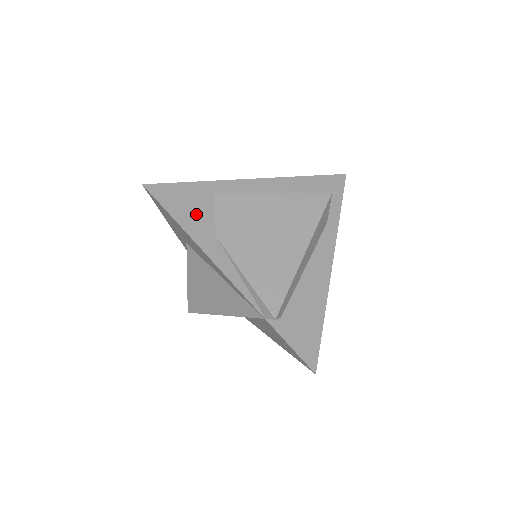
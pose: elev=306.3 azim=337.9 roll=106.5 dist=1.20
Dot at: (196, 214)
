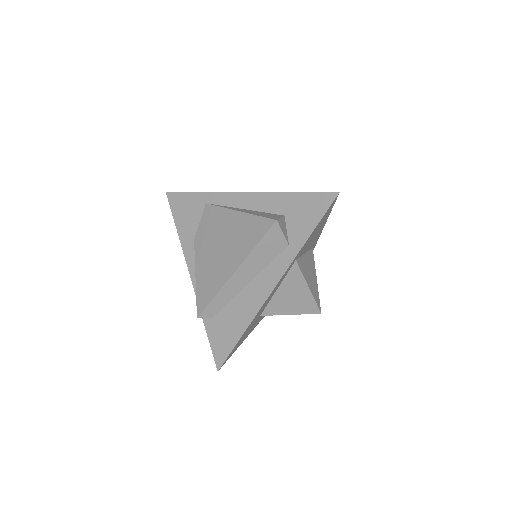
Dot at: (188, 219)
